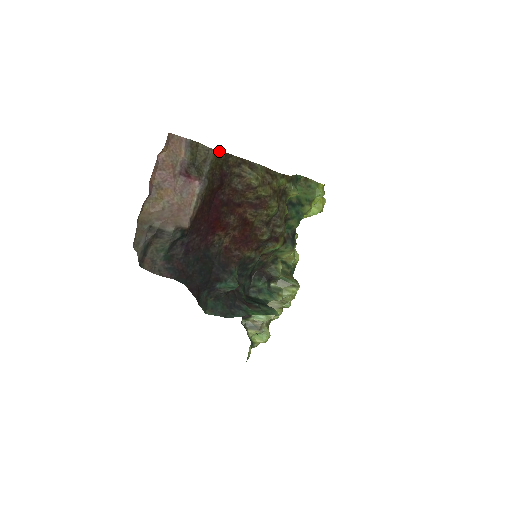
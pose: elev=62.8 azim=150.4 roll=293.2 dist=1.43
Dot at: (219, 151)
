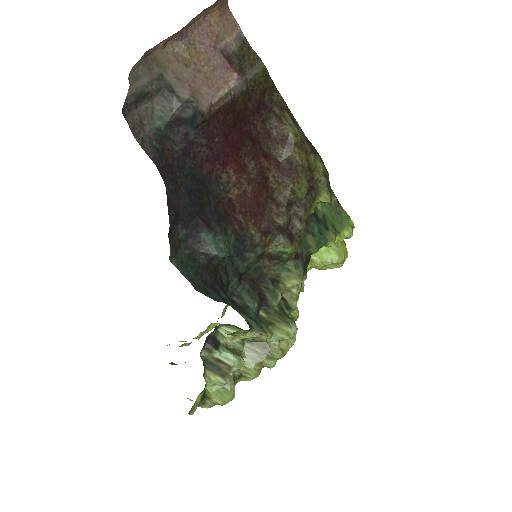
Dot at: (268, 74)
